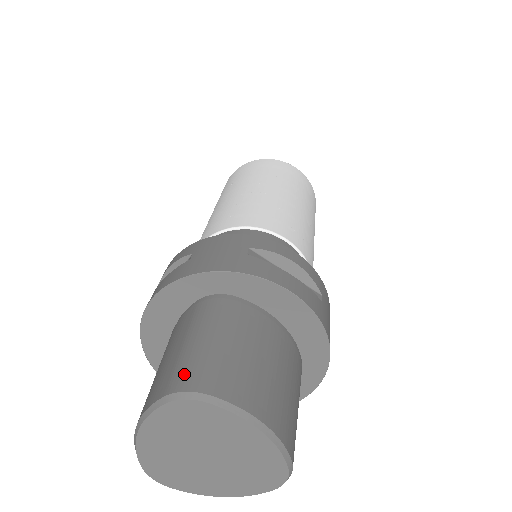
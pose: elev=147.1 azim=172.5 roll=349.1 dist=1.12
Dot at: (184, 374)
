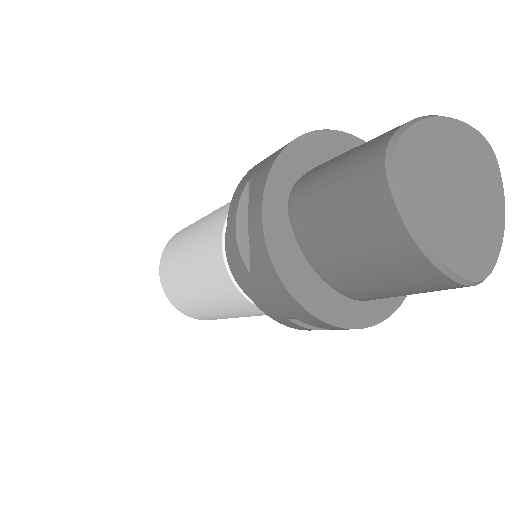
Dot at: occluded
